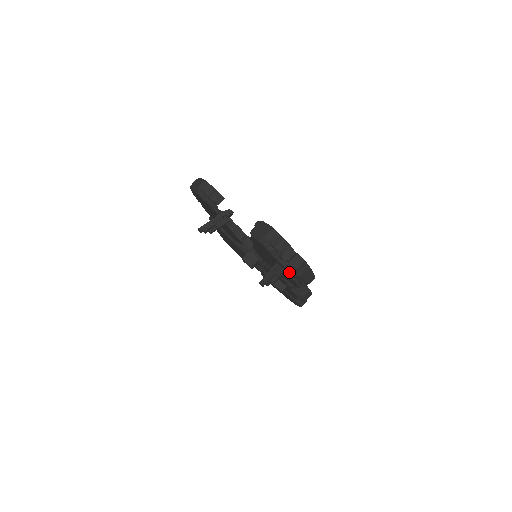
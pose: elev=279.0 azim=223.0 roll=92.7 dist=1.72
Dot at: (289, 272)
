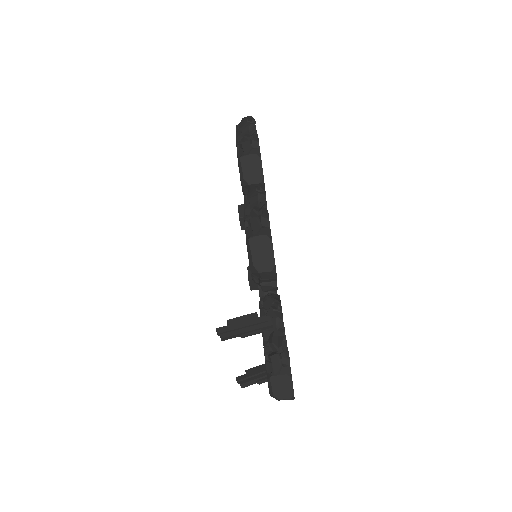
Dot at: occluded
